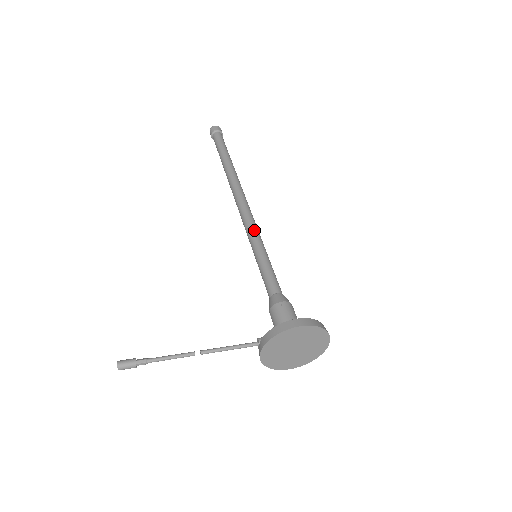
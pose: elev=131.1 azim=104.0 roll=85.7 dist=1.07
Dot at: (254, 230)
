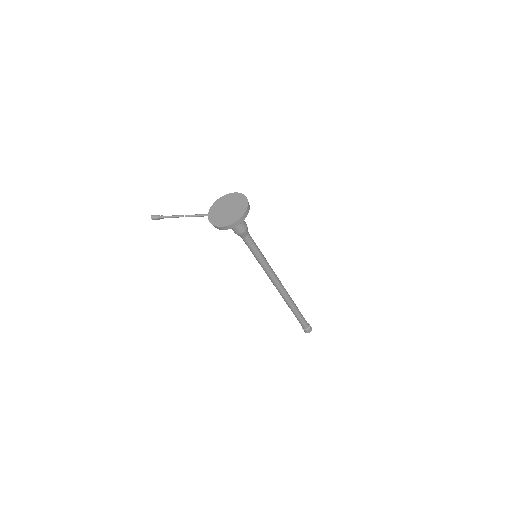
Dot at: occluded
